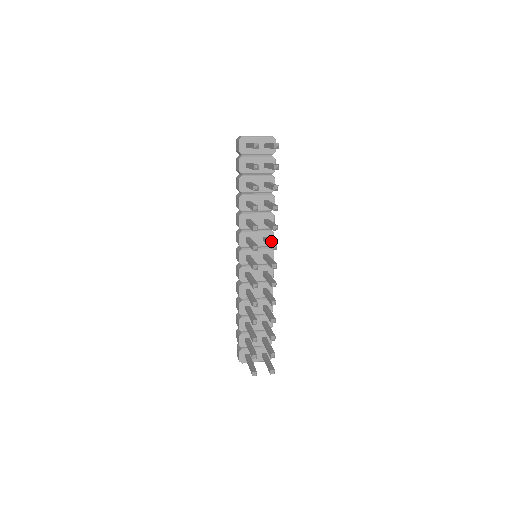
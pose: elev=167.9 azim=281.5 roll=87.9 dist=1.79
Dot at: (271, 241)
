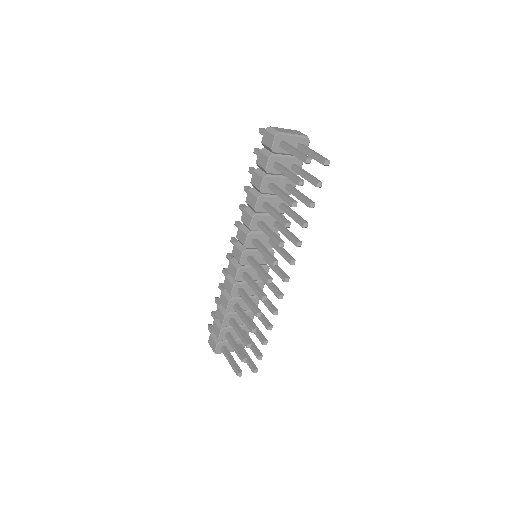
Dot at: (284, 251)
